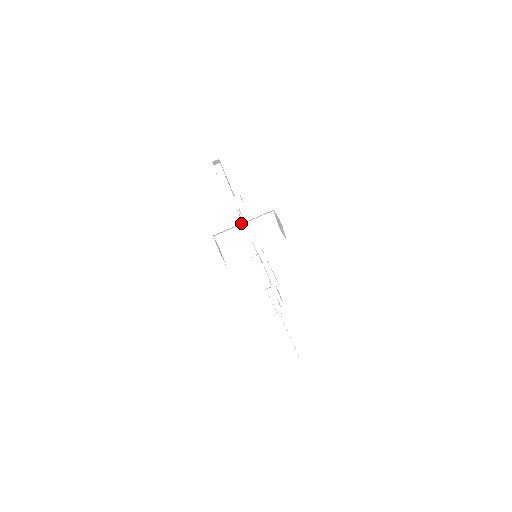
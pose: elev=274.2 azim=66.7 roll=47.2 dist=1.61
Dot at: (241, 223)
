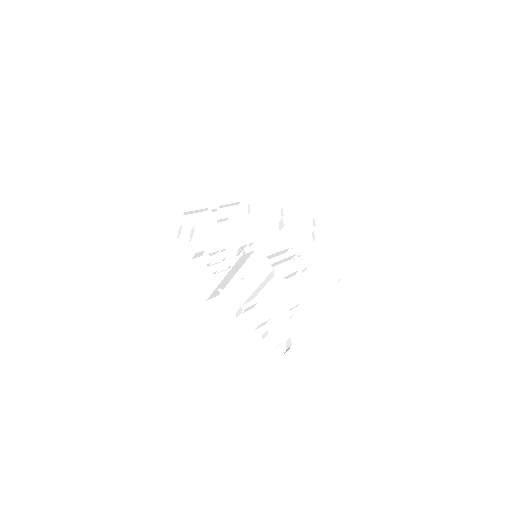
Dot at: occluded
